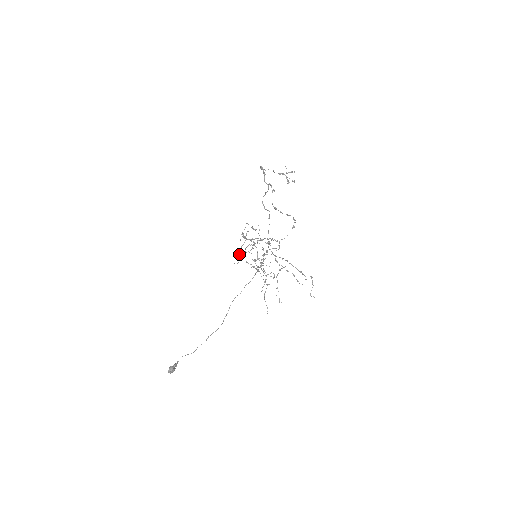
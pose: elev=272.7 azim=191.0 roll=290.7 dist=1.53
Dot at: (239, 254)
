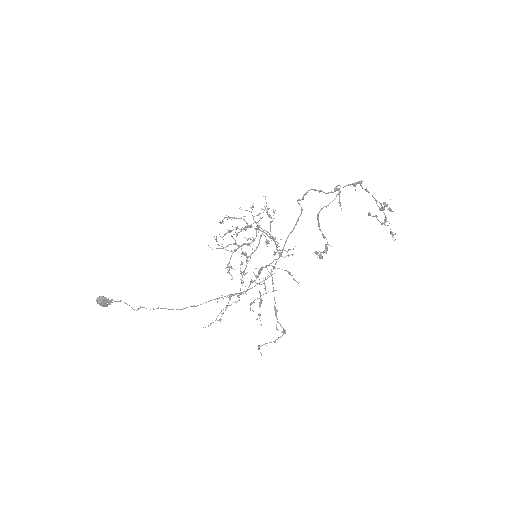
Dot at: occluded
